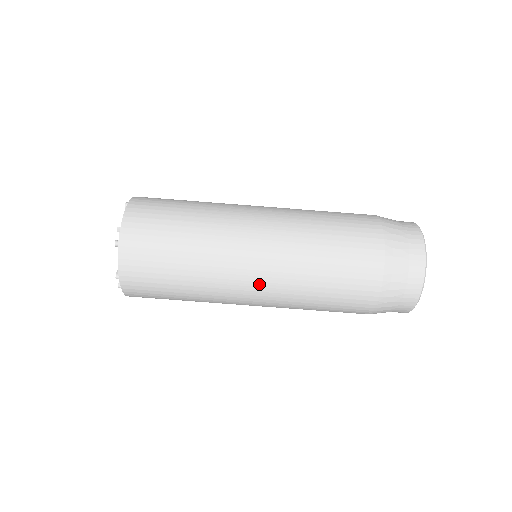
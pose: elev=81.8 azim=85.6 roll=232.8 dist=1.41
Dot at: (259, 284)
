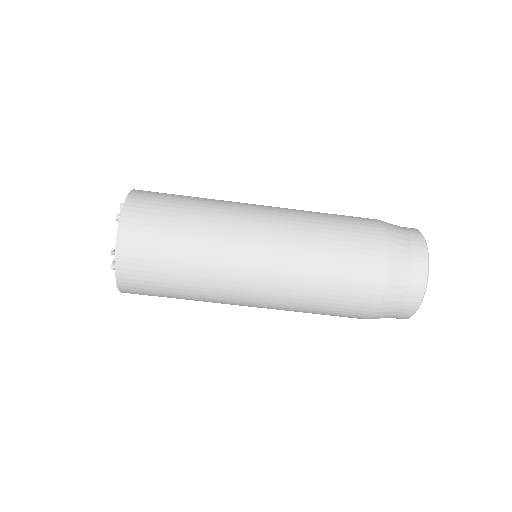
Dot at: (256, 304)
